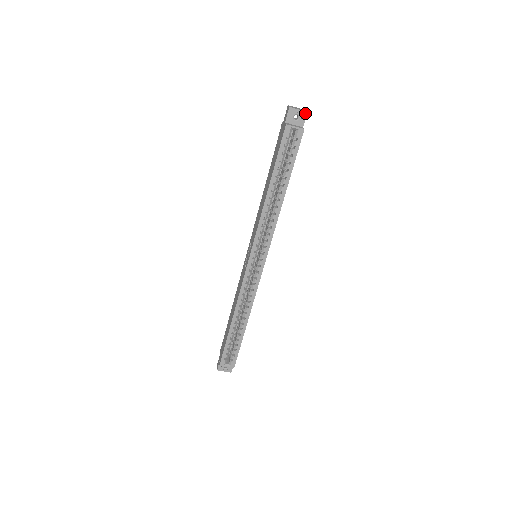
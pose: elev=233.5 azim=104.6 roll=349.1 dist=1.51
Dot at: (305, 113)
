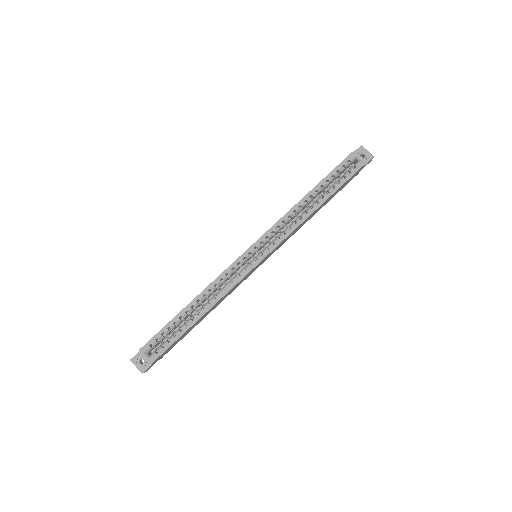
Dot at: (371, 157)
